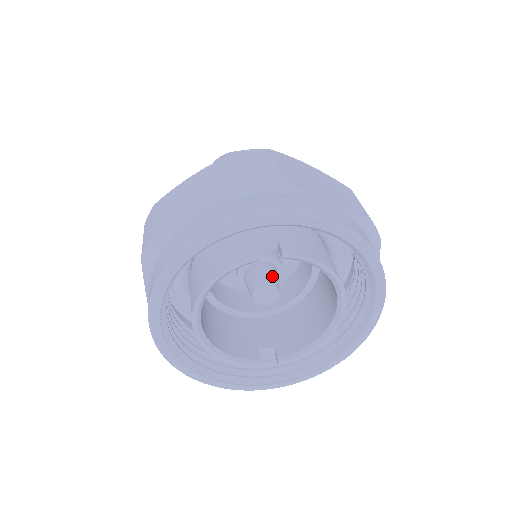
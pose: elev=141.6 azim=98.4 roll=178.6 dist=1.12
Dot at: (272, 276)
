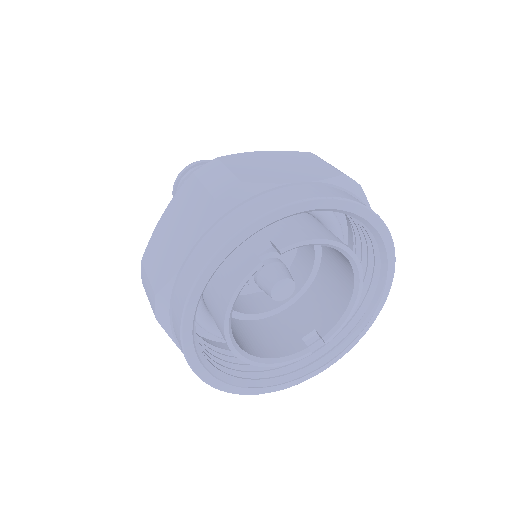
Dot at: (280, 270)
